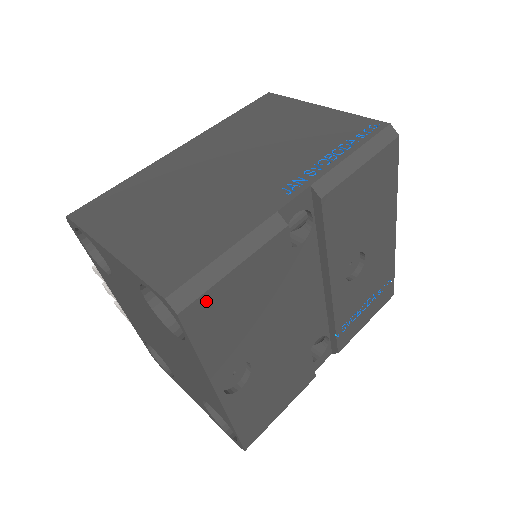
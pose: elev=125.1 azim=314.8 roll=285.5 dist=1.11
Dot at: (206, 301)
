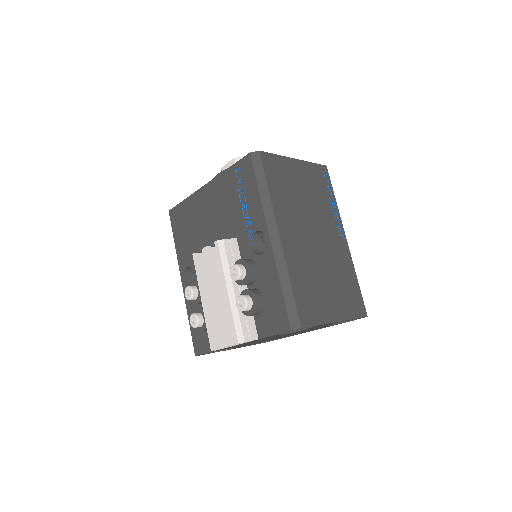
Dot at: occluded
